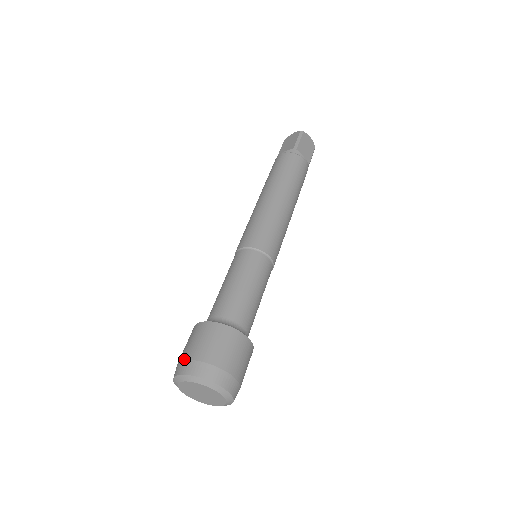
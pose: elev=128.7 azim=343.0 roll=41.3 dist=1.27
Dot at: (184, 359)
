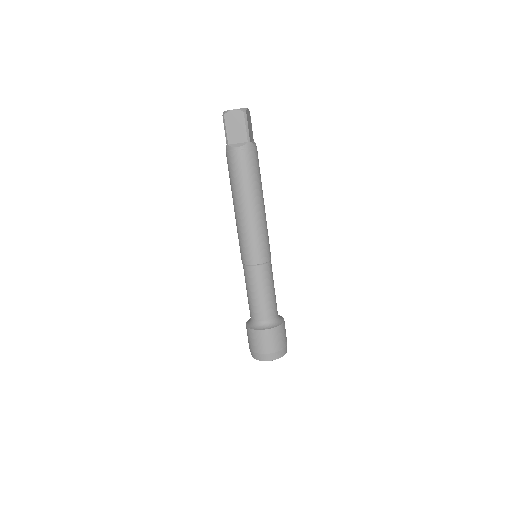
Dot at: (265, 354)
